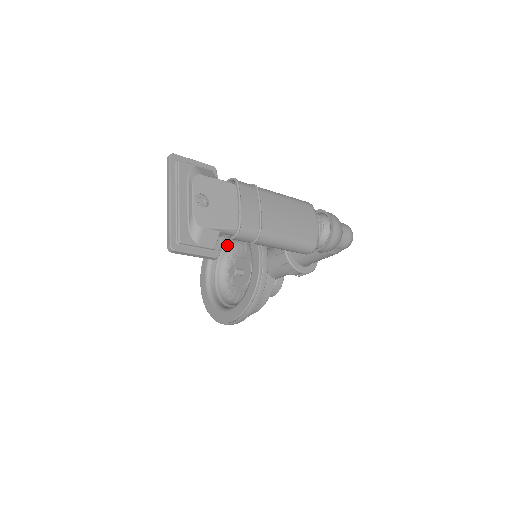
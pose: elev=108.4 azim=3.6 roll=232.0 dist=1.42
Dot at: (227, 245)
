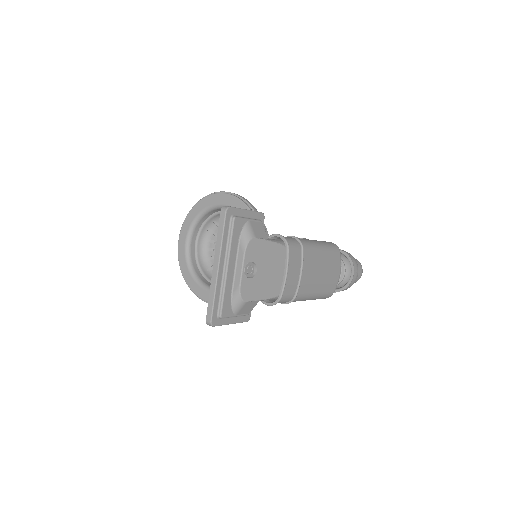
Dot at: (218, 214)
